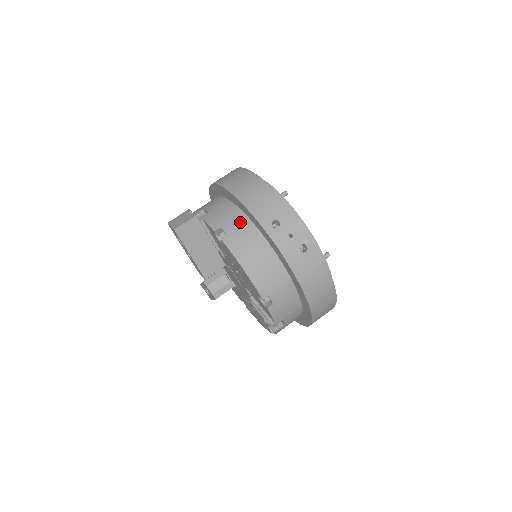
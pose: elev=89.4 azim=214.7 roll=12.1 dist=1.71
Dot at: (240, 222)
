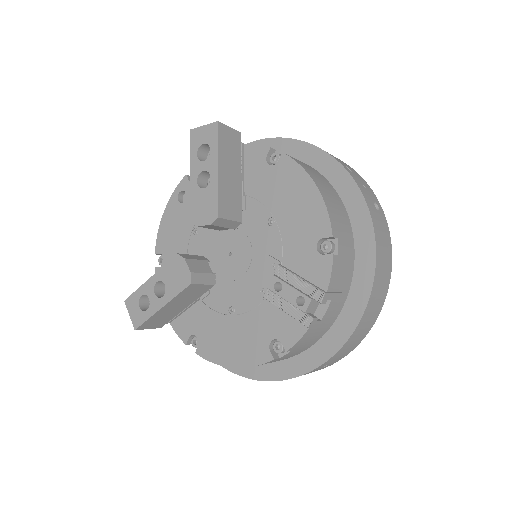
Dot at: occluded
